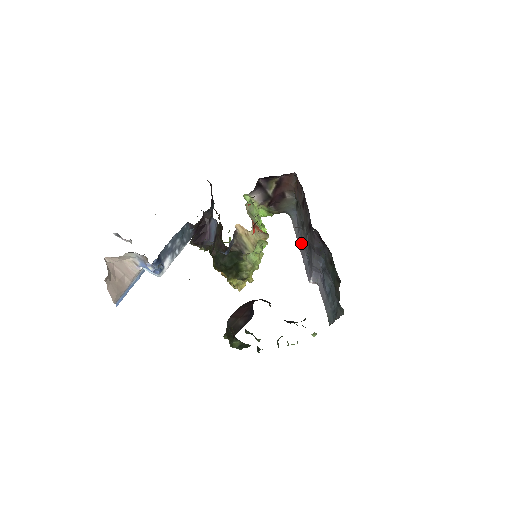
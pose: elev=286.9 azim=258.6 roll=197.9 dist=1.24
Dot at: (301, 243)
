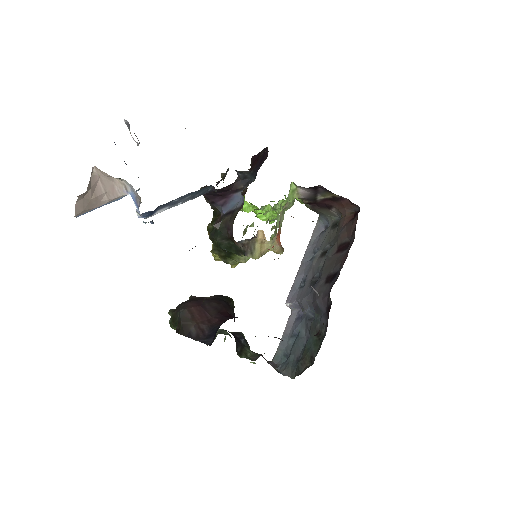
Dot at: (308, 258)
